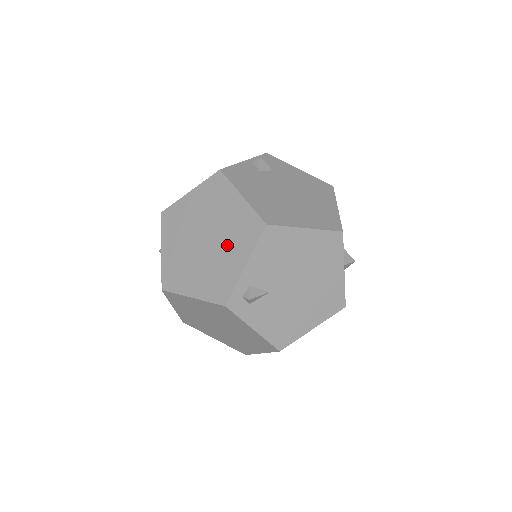
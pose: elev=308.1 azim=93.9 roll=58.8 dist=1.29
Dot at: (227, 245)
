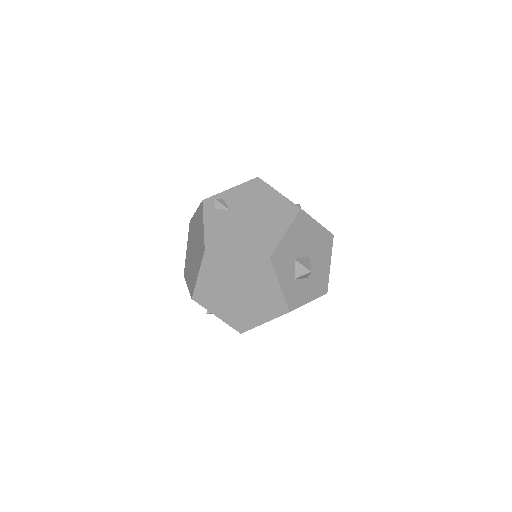
Dot at: occluded
